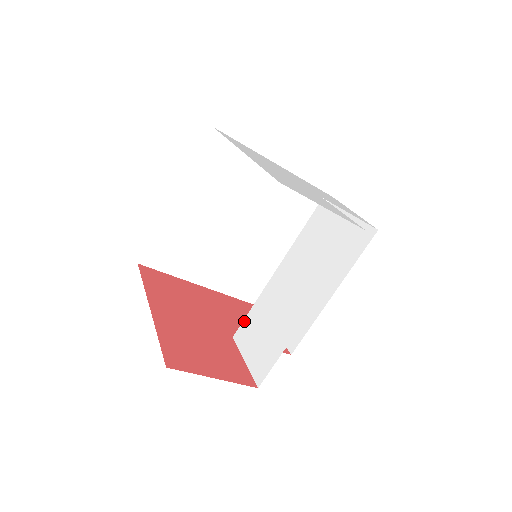
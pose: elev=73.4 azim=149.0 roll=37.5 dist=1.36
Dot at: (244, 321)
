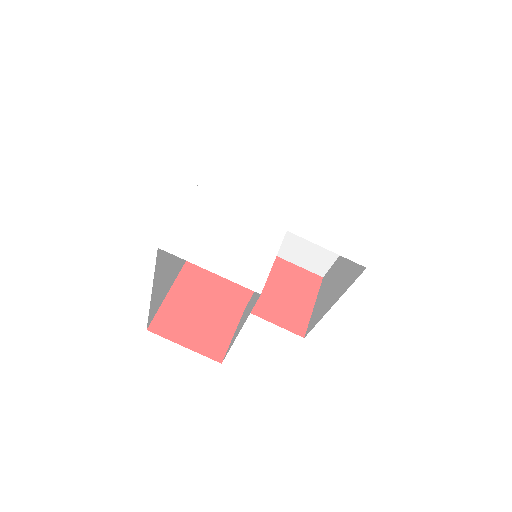
Dot at: occluded
